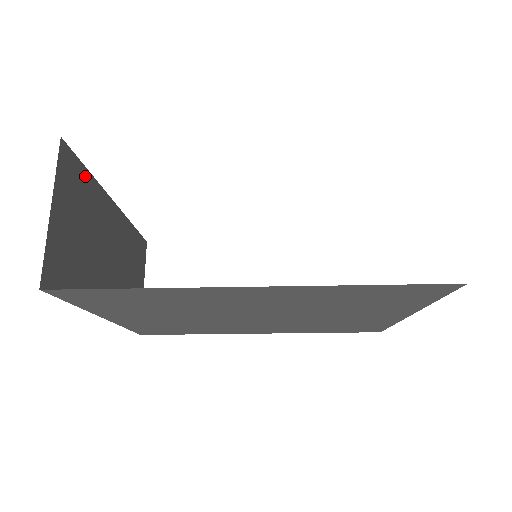
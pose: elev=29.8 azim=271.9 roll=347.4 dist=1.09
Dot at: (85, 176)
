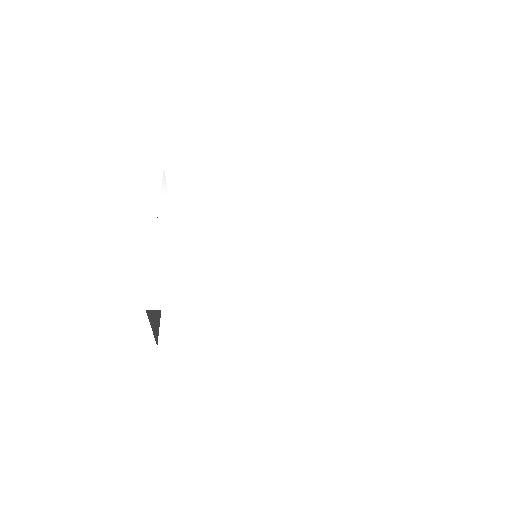
Dot at: occluded
